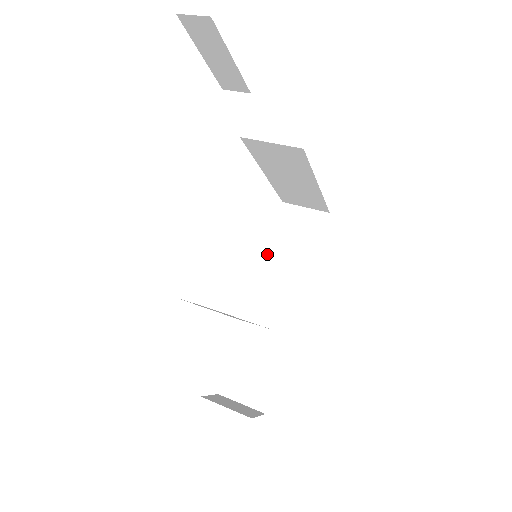
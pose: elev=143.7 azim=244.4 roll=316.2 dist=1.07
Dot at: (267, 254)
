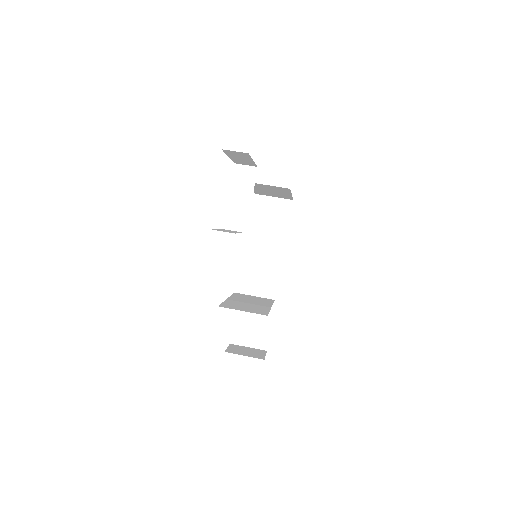
Dot at: (249, 237)
